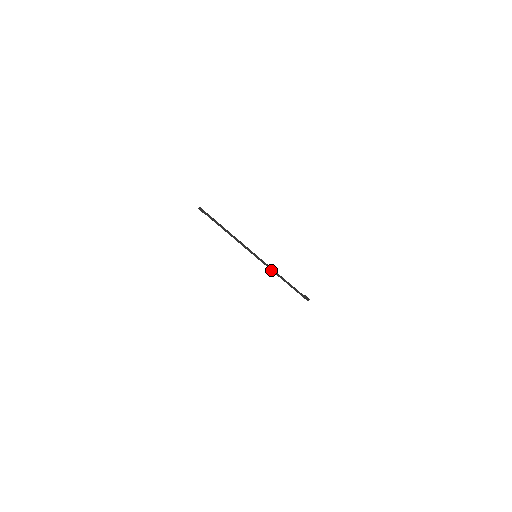
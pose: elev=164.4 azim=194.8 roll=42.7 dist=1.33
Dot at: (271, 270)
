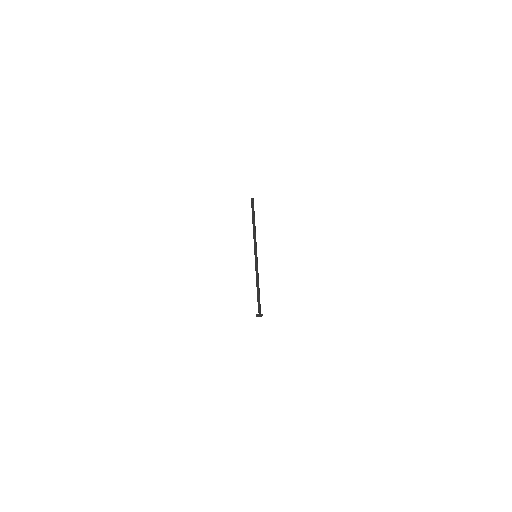
Dot at: (258, 273)
